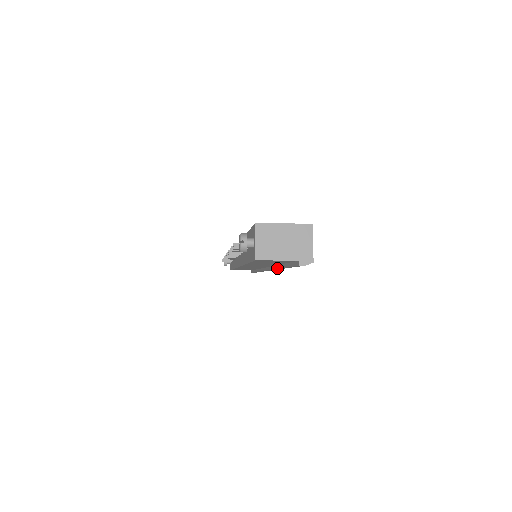
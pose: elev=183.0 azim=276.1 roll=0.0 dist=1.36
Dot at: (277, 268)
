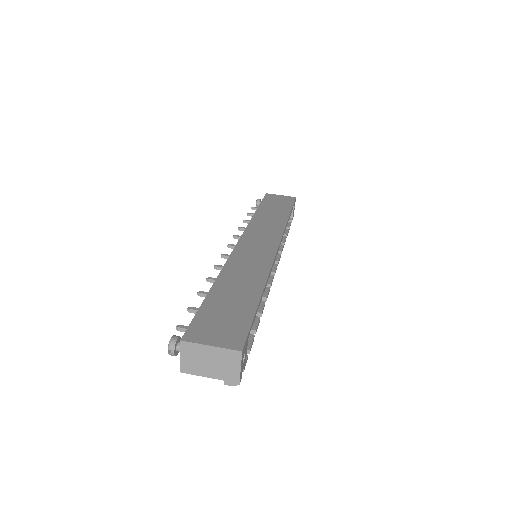
Dot at: occluded
